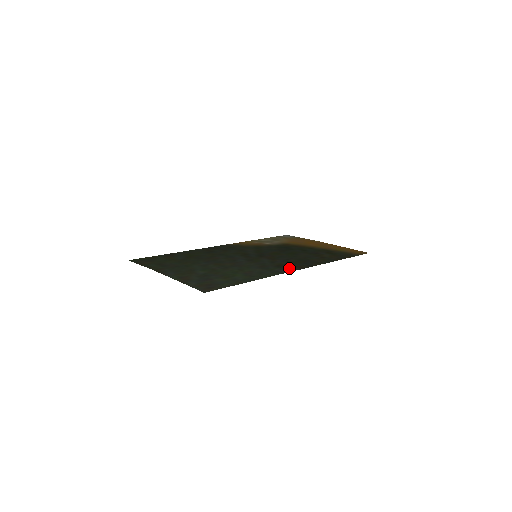
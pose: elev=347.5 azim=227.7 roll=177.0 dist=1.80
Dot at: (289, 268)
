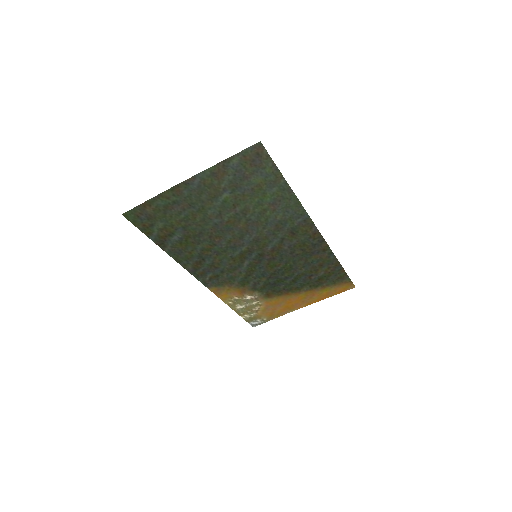
Dot at: (305, 228)
